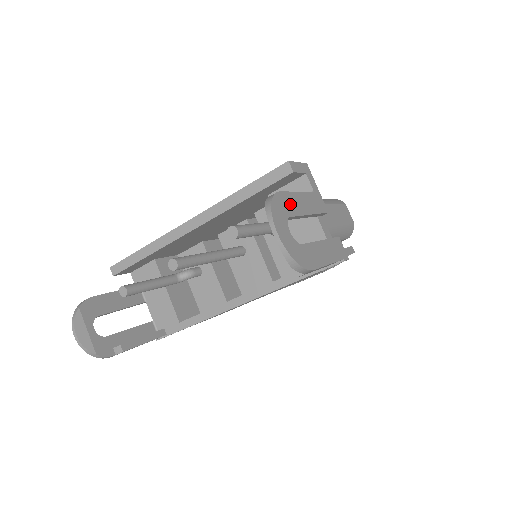
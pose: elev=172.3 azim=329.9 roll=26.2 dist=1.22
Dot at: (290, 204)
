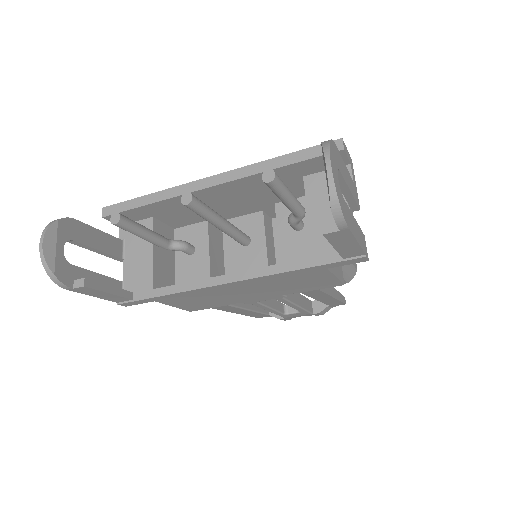
Dot at: (340, 163)
